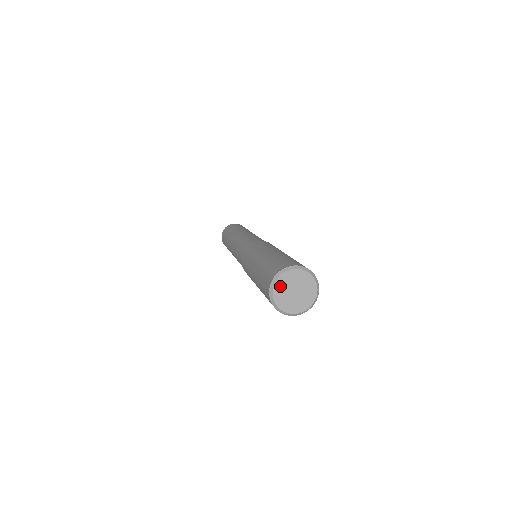
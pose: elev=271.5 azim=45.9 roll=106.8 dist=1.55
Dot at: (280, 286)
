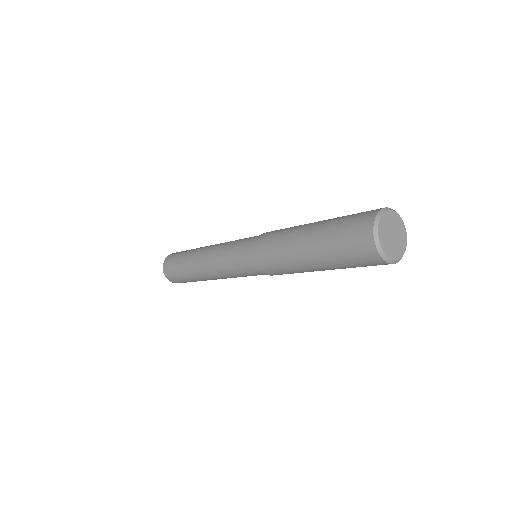
Dot at: (384, 222)
